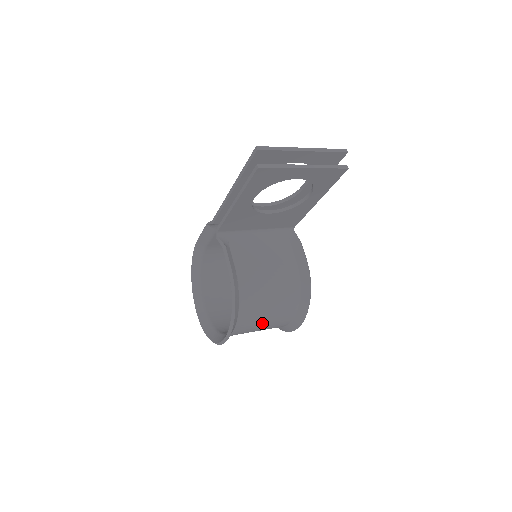
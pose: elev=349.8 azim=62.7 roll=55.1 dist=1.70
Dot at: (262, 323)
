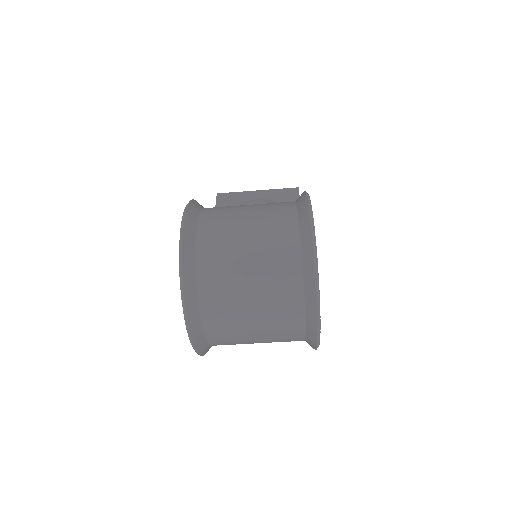
Dot at: (243, 211)
